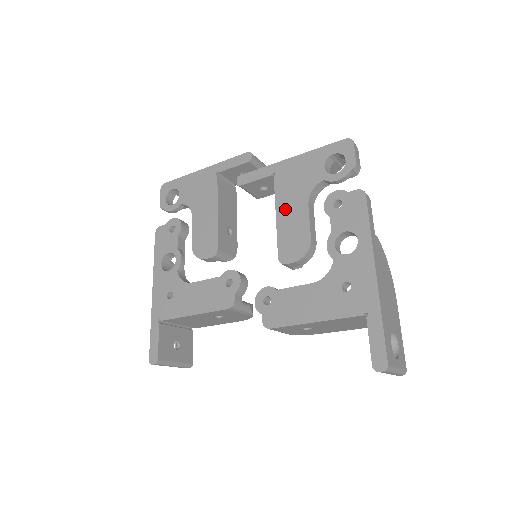
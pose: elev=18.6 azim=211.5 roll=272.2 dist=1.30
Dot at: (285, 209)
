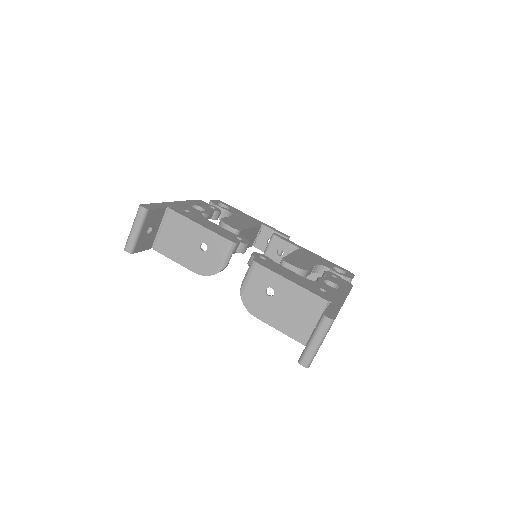
Dot at: (299, 256)
